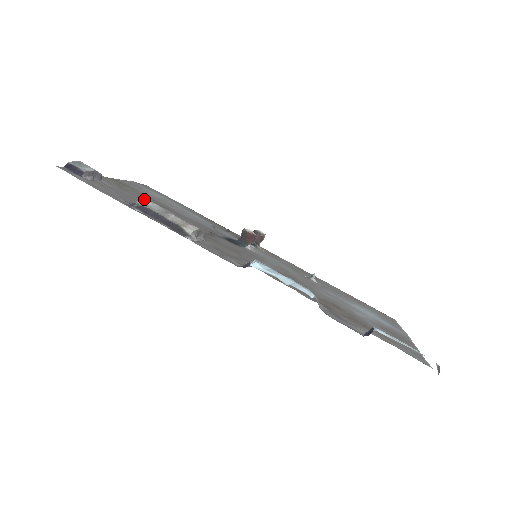
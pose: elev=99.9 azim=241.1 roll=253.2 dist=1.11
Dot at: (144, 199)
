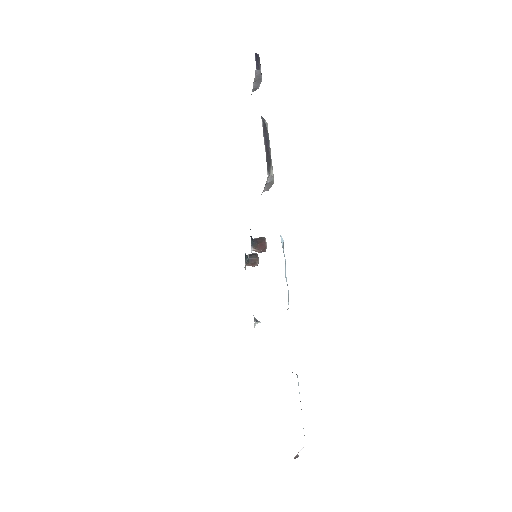
Dot at: (267, 127)
